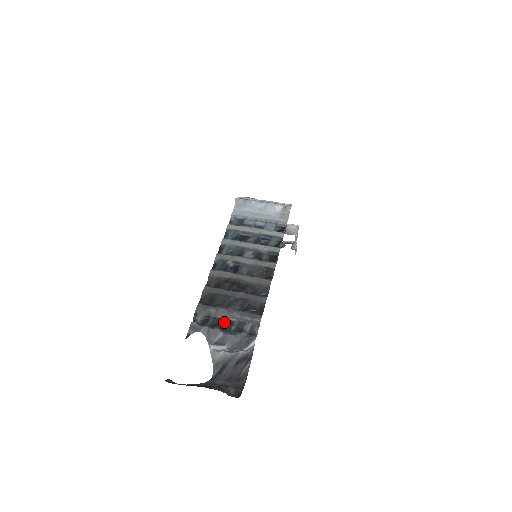
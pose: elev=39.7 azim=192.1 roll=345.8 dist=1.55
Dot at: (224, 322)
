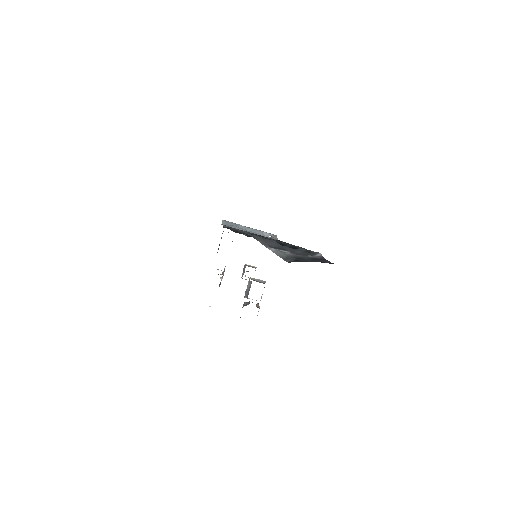
Dot at: occluded
